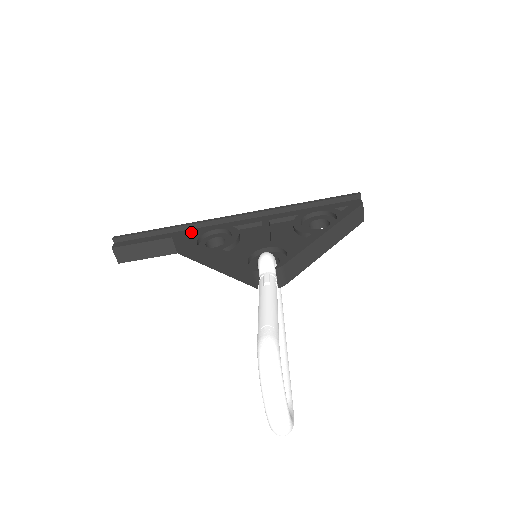
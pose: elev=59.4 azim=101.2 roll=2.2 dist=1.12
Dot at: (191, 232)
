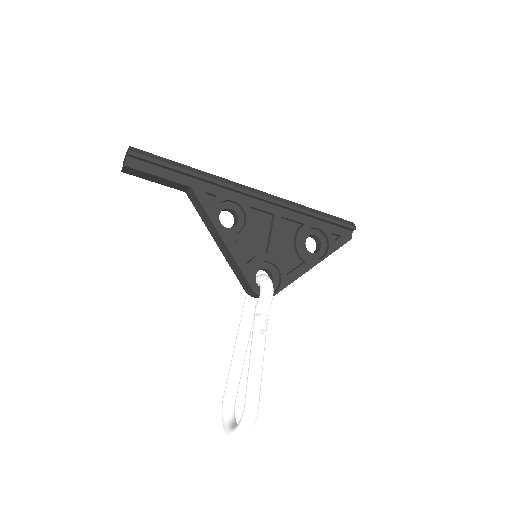
Dot at: (211, 191)
